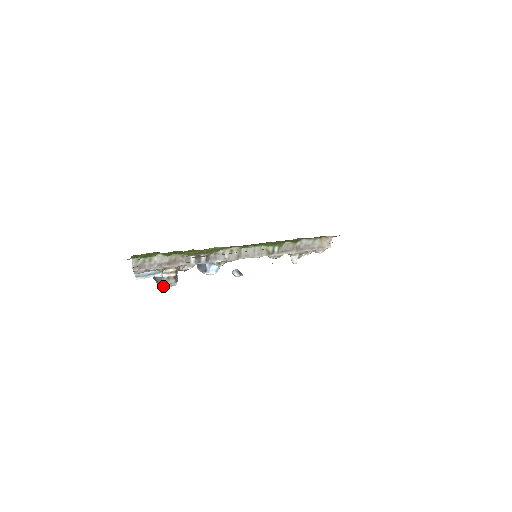
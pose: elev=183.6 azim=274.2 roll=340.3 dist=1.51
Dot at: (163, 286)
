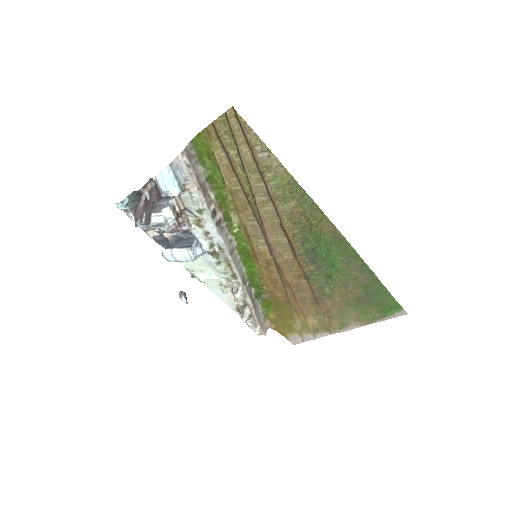
Dot at: (160, 213)
